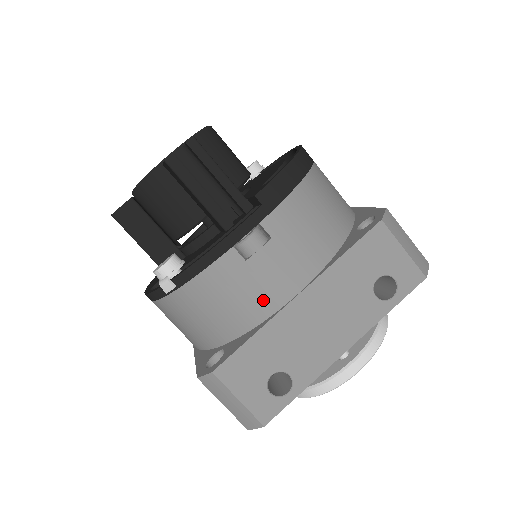
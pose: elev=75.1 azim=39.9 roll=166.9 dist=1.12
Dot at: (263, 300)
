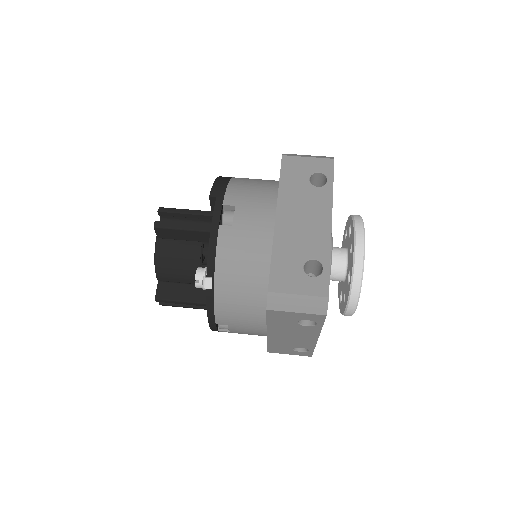
Dot at: (260, 237)
